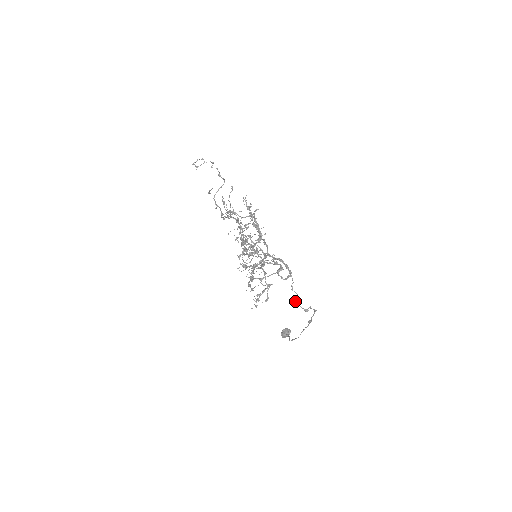
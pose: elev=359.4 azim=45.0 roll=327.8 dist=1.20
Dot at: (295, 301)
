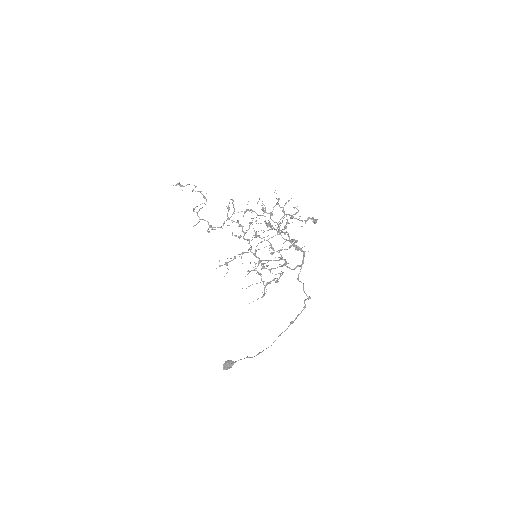
Dot at: occluded
